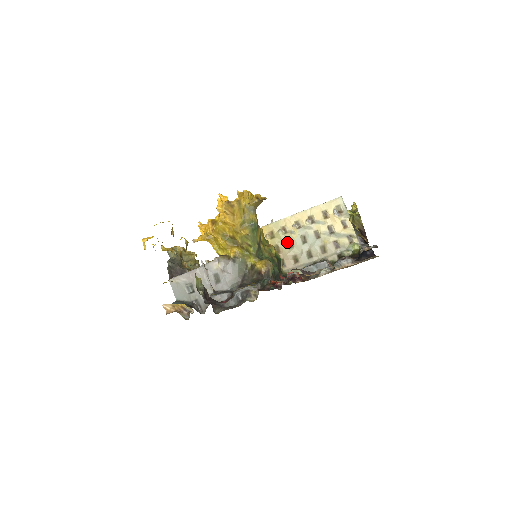
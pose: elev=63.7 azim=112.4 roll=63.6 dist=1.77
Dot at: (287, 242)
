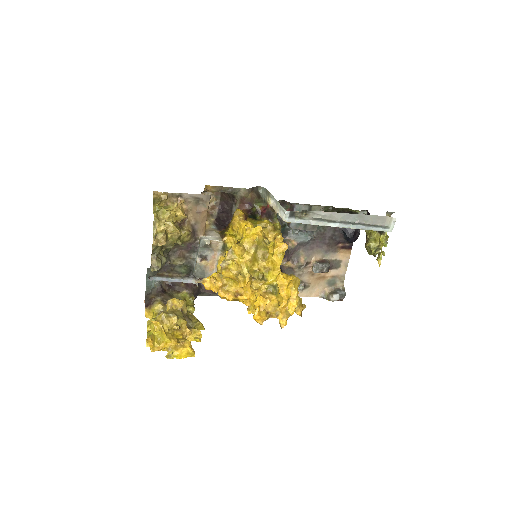
Dot at: occluded
